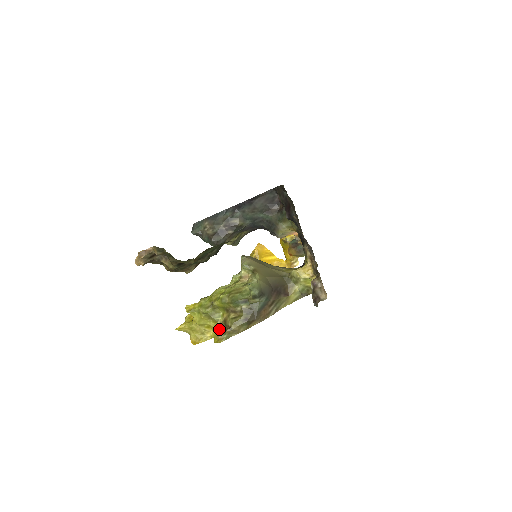
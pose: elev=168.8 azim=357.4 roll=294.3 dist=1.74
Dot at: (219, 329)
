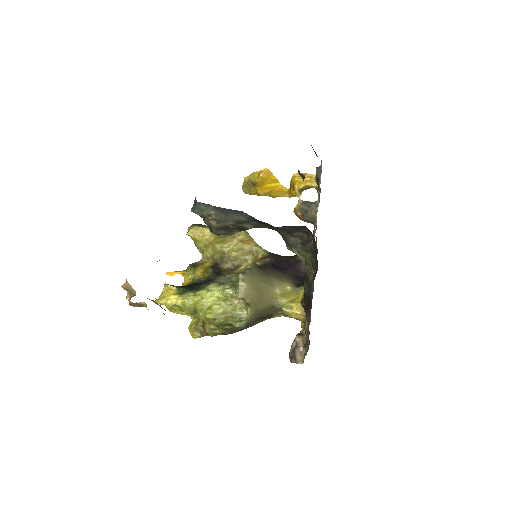
Dot at: (196, 325)
